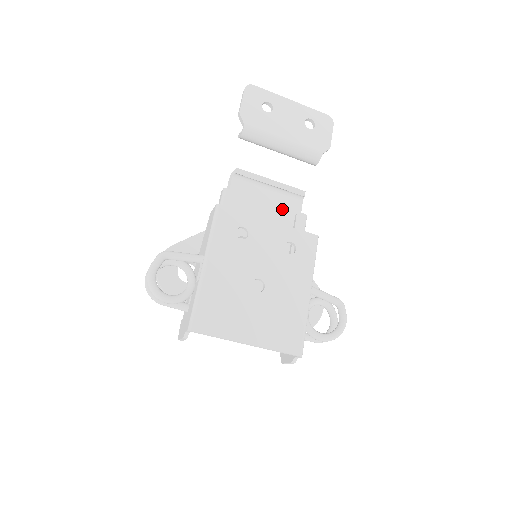
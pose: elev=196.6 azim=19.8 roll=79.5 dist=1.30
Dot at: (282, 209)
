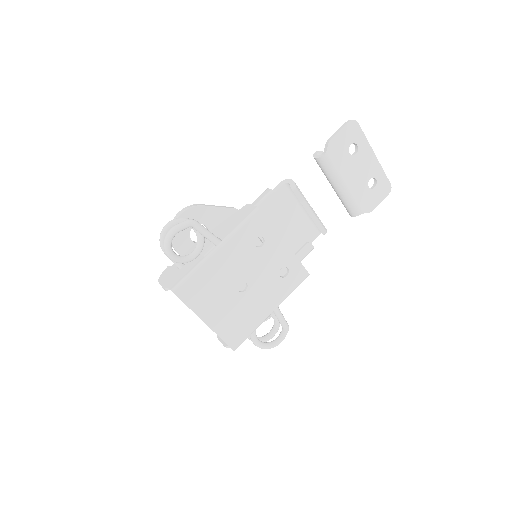
Dot at: (301, 231)
